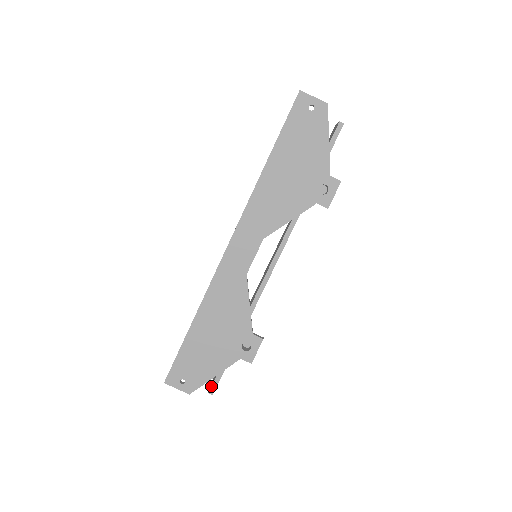
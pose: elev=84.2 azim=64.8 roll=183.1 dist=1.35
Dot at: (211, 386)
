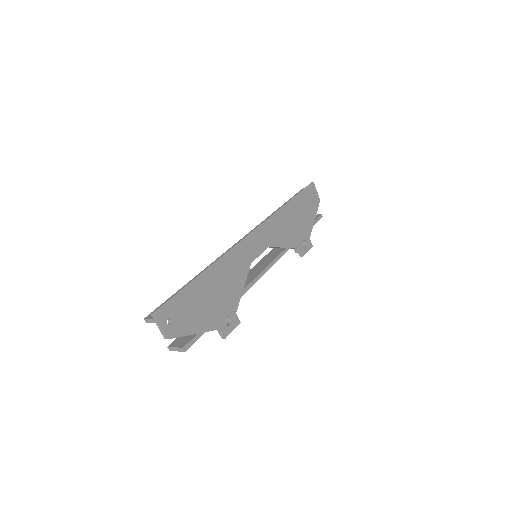
Dot at: (188, 342)
